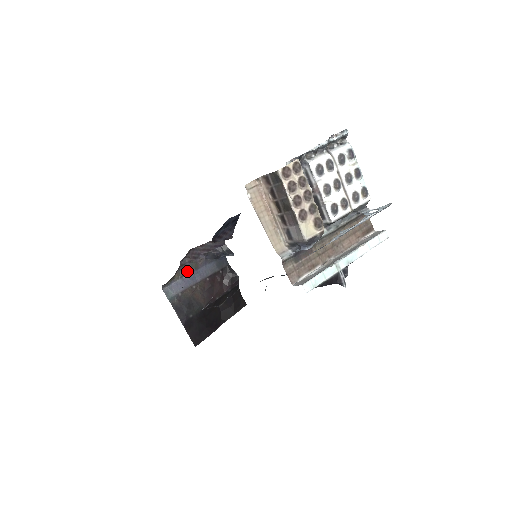
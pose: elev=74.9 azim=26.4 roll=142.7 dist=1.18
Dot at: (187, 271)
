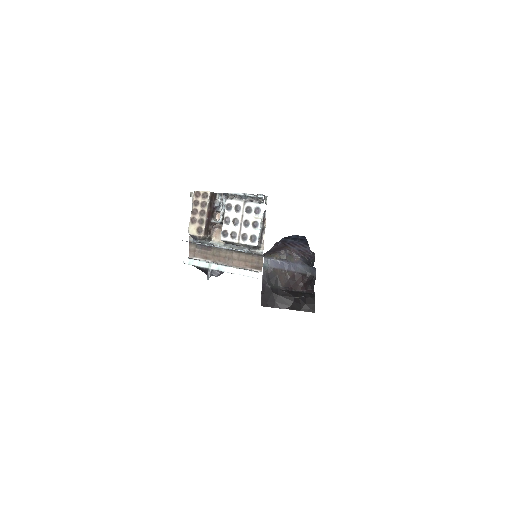
Dot at: (285, 259)
